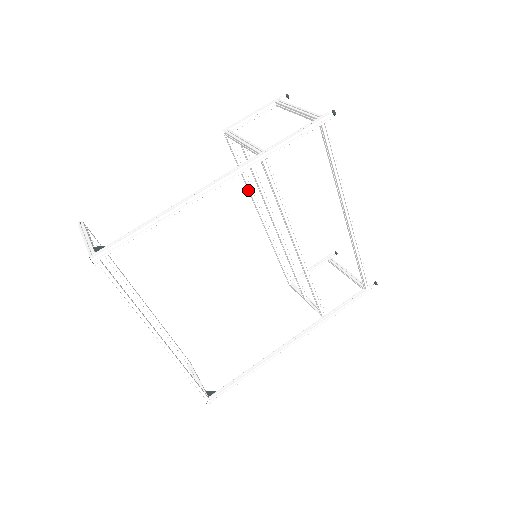
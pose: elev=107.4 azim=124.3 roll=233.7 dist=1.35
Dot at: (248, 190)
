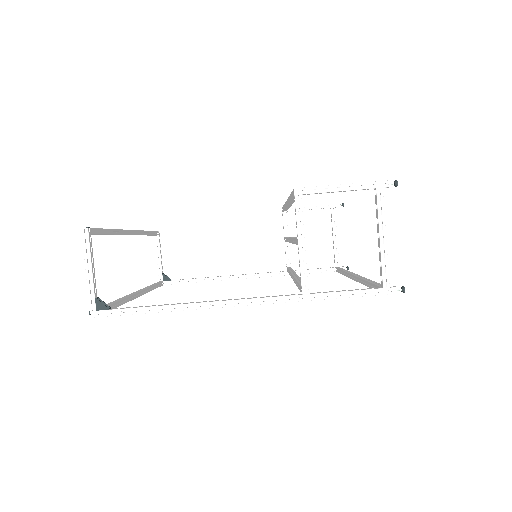
Dot at: (288, 198)
